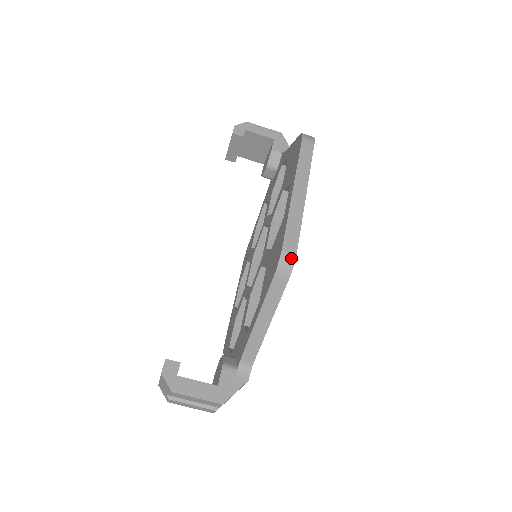
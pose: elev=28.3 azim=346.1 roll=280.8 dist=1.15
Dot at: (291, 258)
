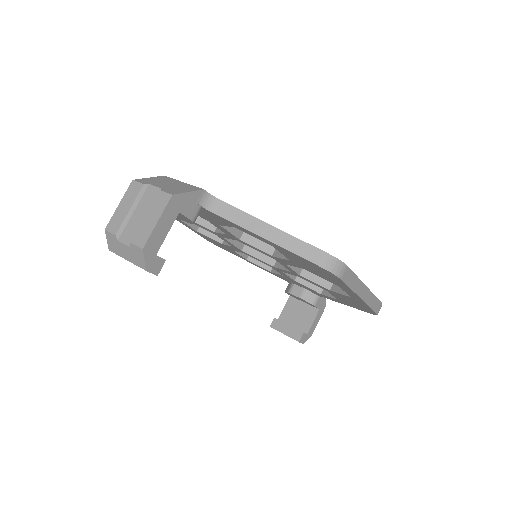
Dot at: occluded
